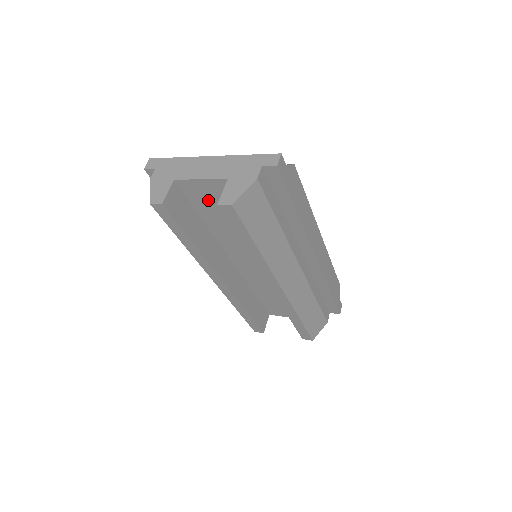
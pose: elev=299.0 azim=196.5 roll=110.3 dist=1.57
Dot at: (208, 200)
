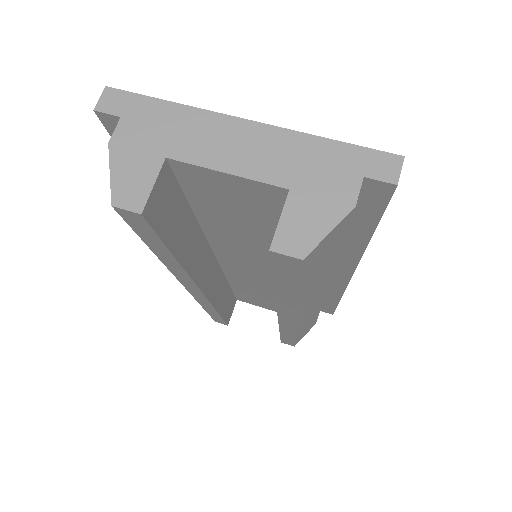
Dot at: (223, 199)
